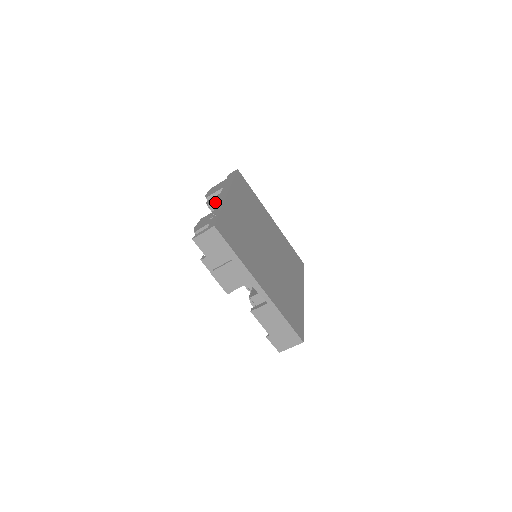
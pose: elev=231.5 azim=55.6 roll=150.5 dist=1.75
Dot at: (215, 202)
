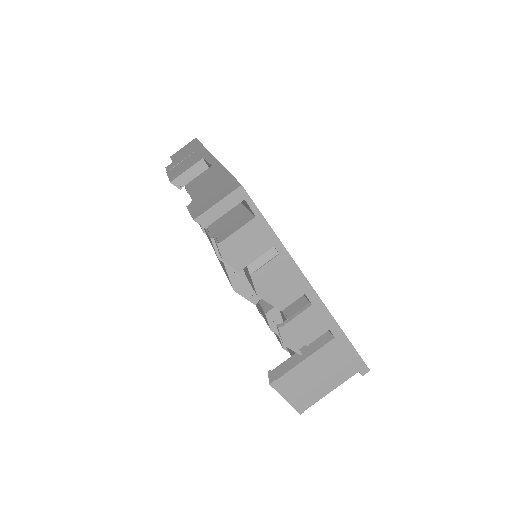
Dot at: occluded
